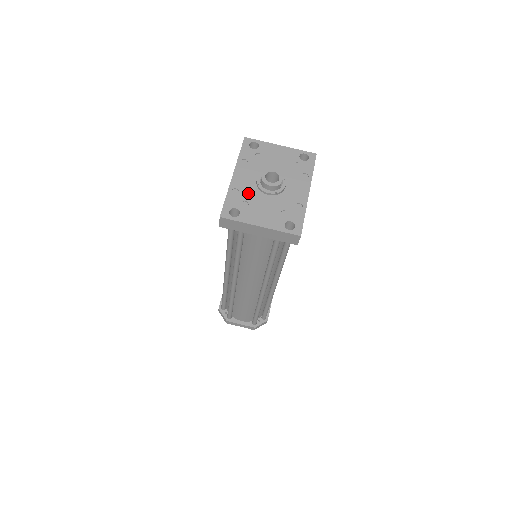
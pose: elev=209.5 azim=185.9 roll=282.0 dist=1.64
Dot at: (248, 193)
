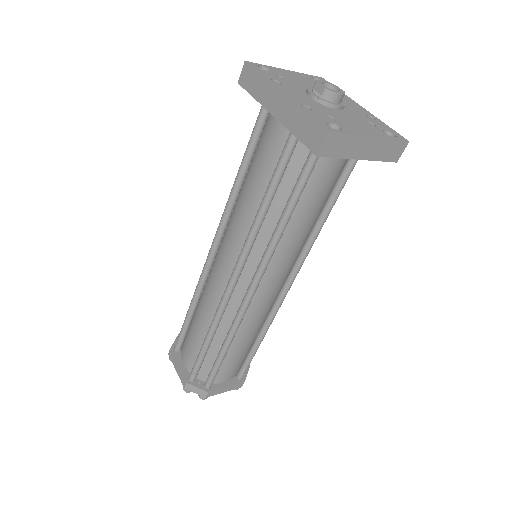
Dot at: (319, 108)
